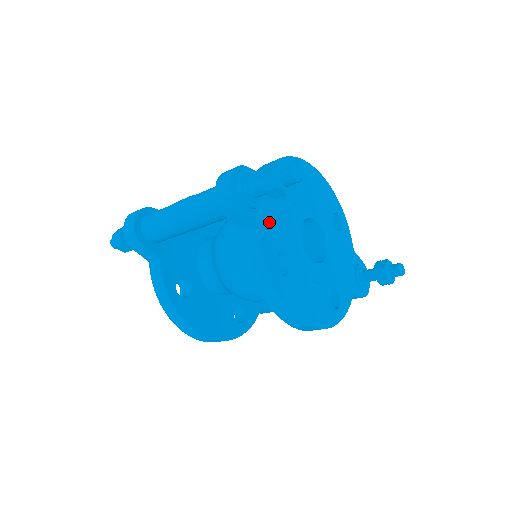
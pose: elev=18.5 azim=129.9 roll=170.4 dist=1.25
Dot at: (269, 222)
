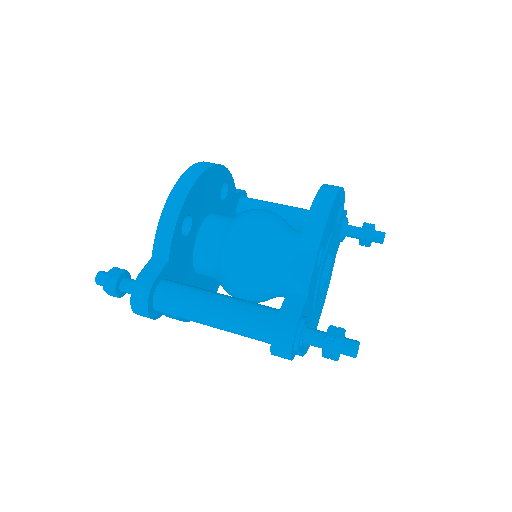
Dot at: occluded
